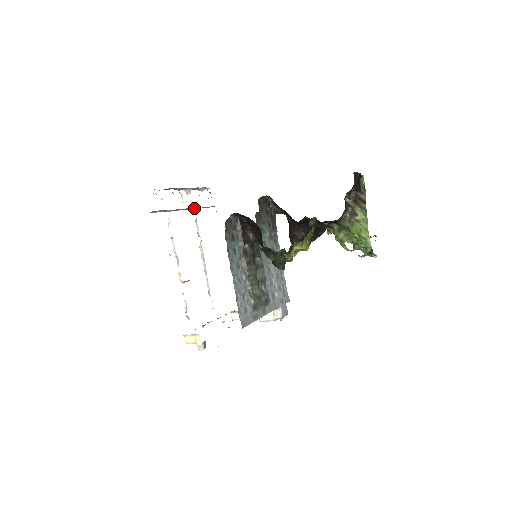
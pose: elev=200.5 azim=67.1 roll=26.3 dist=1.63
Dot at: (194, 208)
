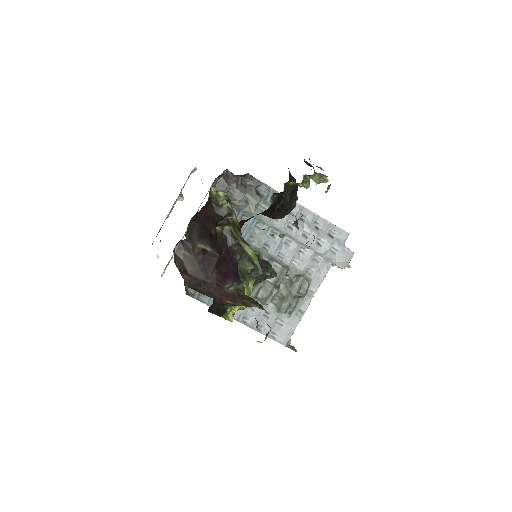
Dot at: occluded
